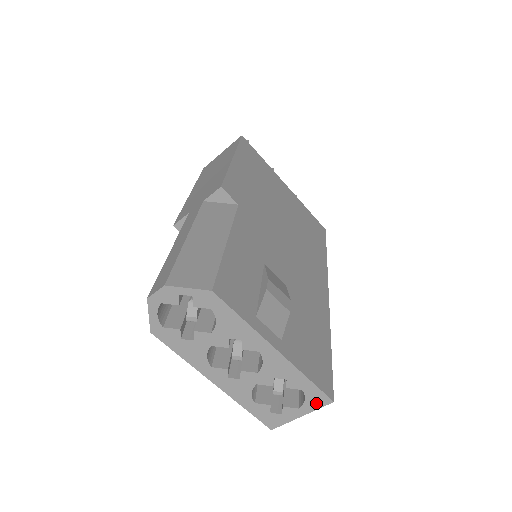
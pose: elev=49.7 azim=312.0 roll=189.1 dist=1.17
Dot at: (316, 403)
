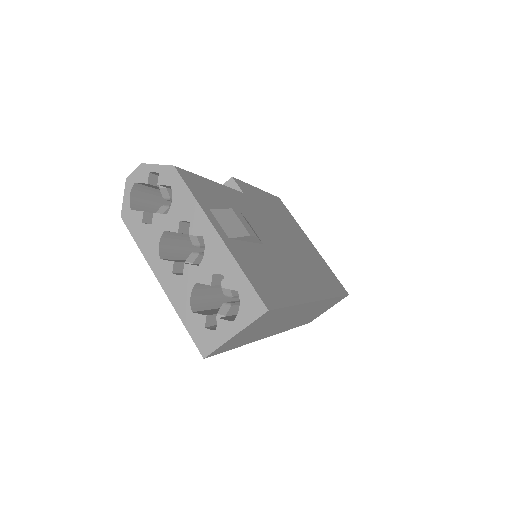
Dot at: (250, 312)
